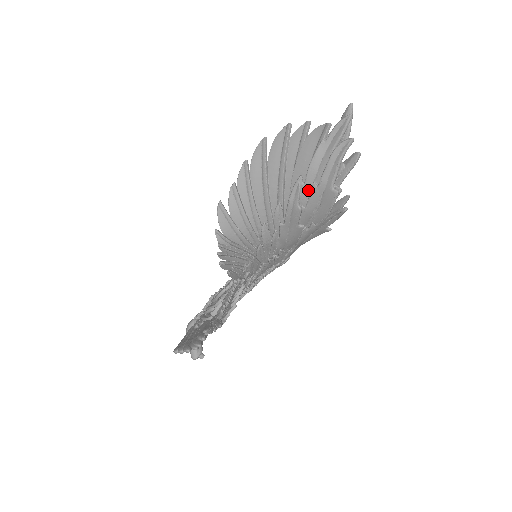
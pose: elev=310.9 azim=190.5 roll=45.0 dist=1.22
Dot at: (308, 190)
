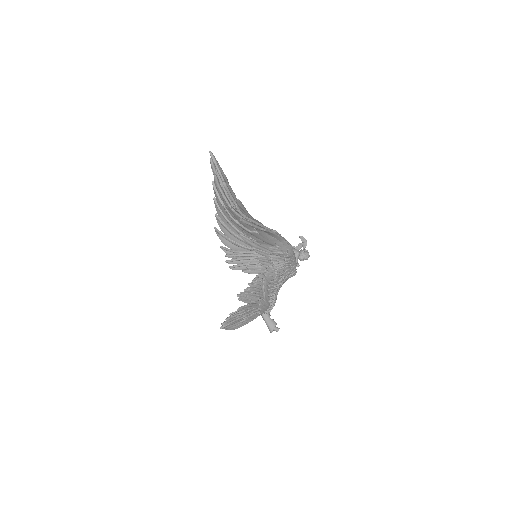
Dot at: occluded
